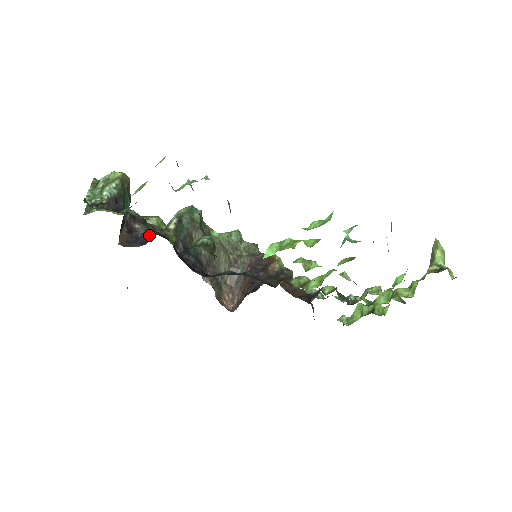
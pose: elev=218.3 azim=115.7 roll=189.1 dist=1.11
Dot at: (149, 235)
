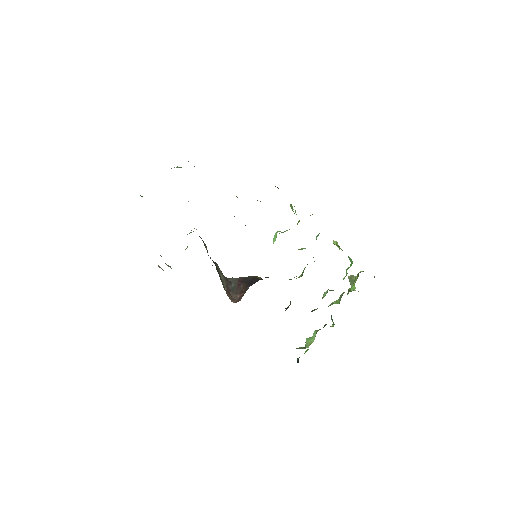
Dot at: occluded
